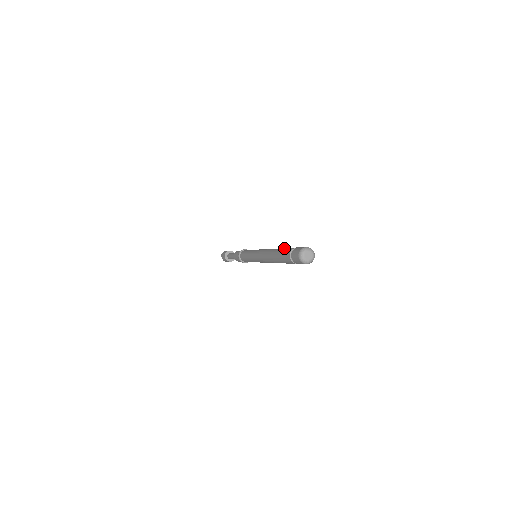
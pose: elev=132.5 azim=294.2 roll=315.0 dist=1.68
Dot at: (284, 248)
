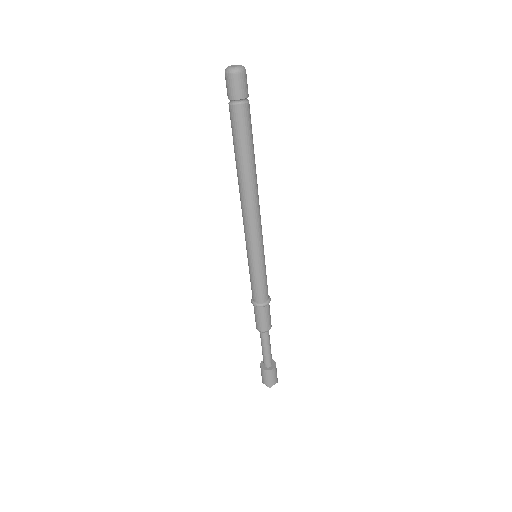
Dot at: occluded
